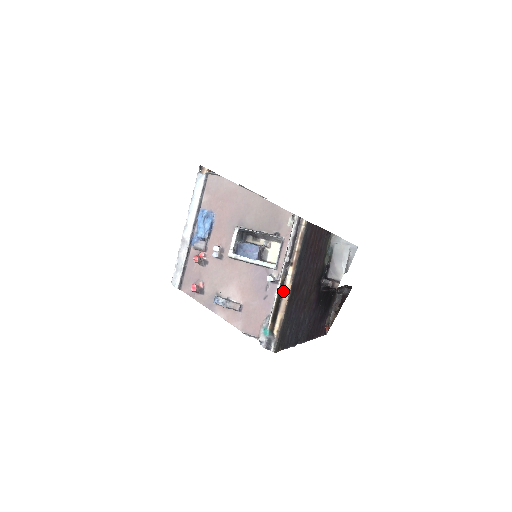
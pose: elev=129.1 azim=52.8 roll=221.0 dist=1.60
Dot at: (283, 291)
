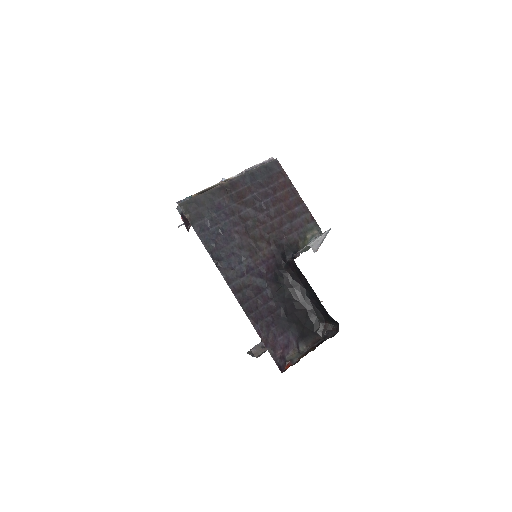
Dot at: occluded
